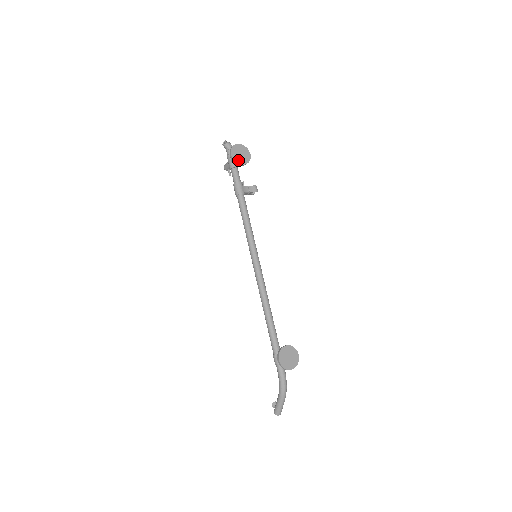
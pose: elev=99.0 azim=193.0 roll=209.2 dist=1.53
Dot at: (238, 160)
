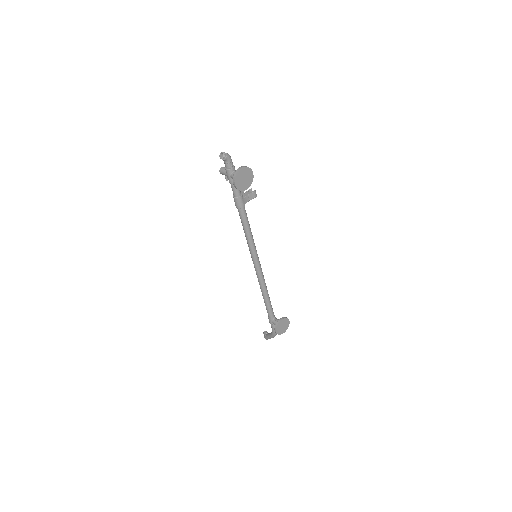
Dot at: (242, 187)
